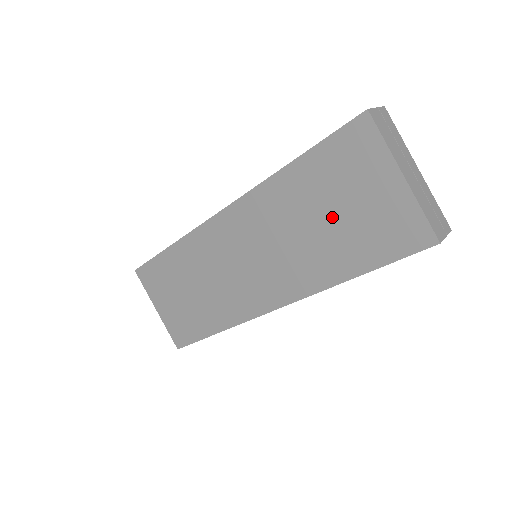
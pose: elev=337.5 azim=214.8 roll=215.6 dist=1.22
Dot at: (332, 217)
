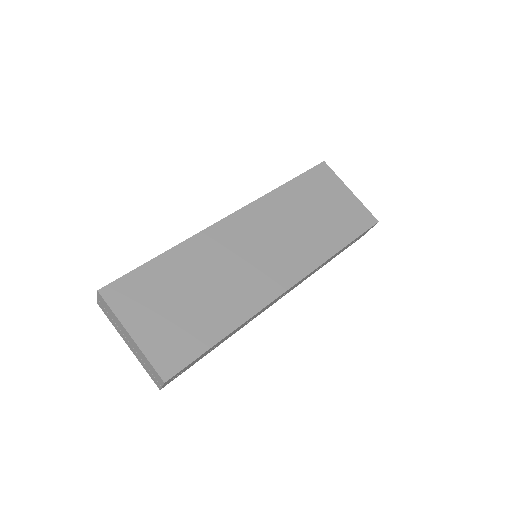
Dot at: (319, 213)
